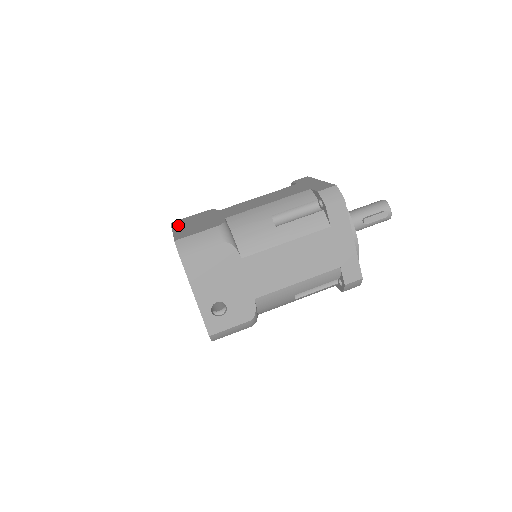
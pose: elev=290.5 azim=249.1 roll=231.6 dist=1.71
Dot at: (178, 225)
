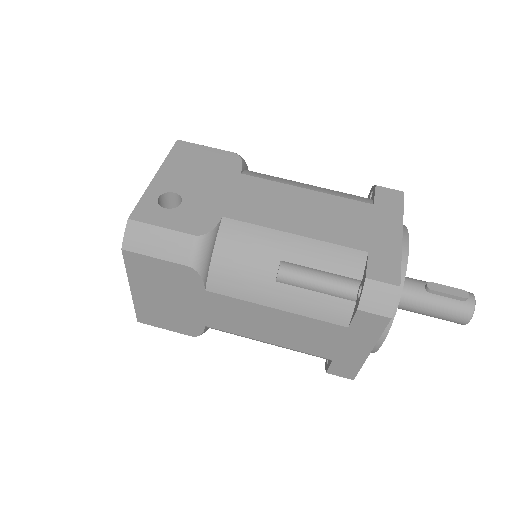
Dot at: occluded
